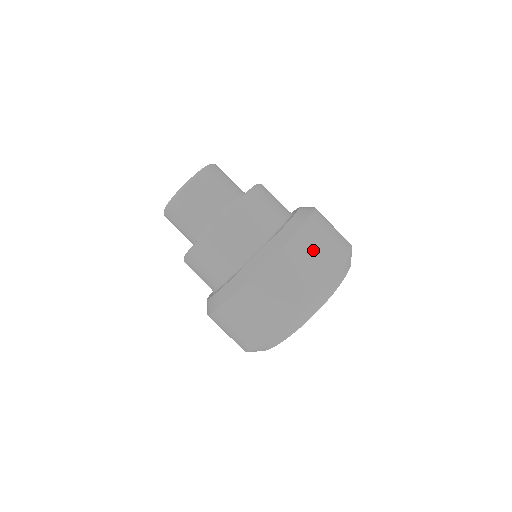
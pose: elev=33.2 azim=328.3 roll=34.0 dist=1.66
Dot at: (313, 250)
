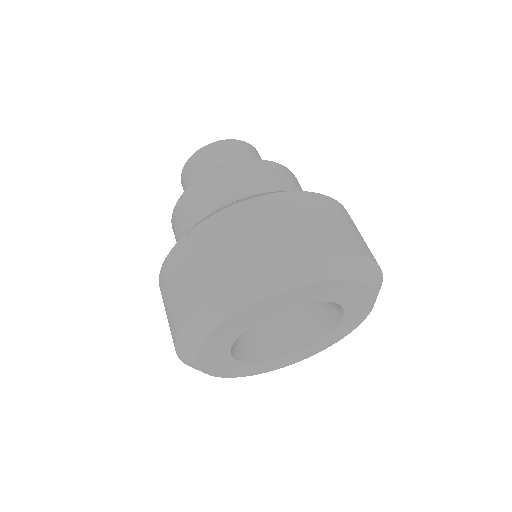
Dot at: (337, 218)
